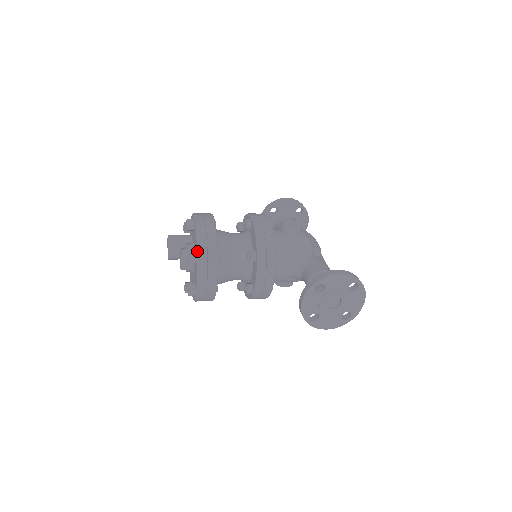
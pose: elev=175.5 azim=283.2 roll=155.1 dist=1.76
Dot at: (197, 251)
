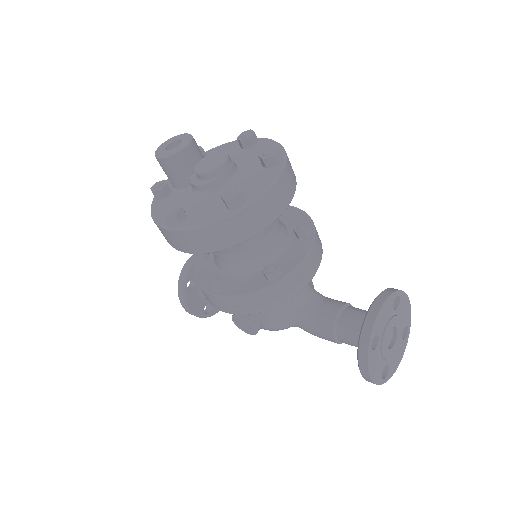
Dot at: (286, 154)
